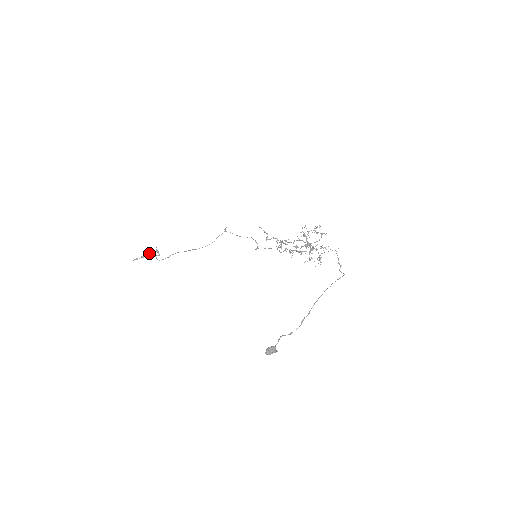
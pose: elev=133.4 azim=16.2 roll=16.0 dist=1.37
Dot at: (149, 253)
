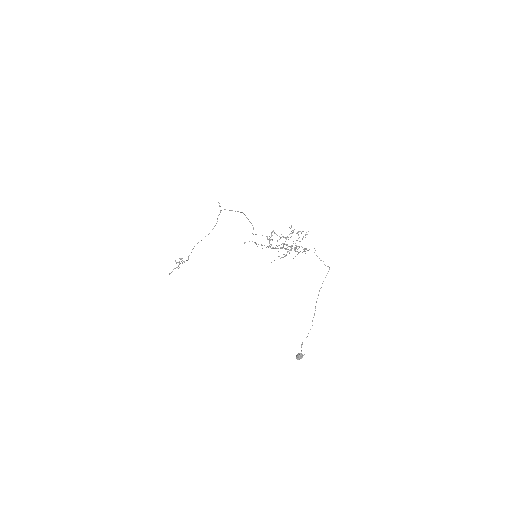
Dot at: (176, 263)
